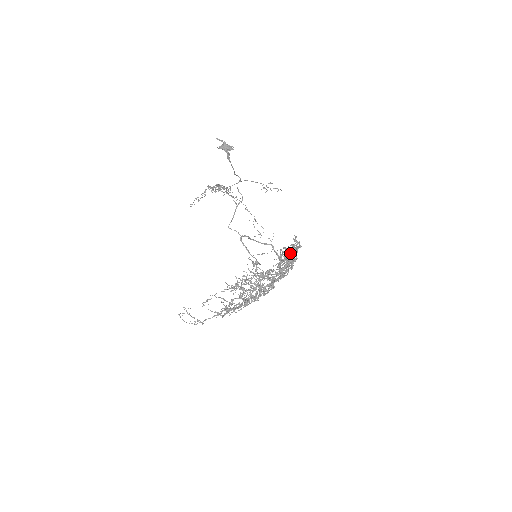
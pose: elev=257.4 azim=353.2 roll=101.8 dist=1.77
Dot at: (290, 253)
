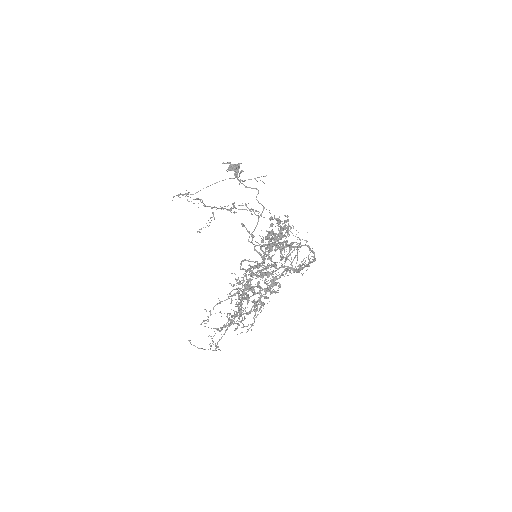
Dot at: (273, 235)
